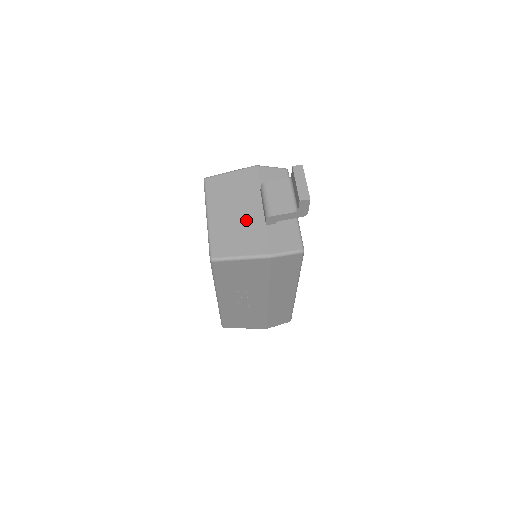
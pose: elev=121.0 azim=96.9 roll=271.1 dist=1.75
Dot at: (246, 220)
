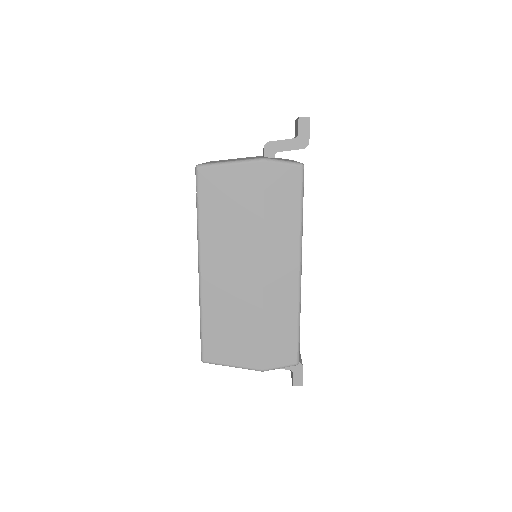
Dot at: occluded
